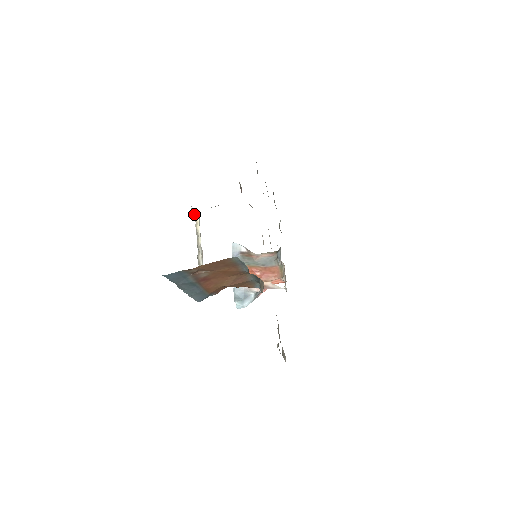
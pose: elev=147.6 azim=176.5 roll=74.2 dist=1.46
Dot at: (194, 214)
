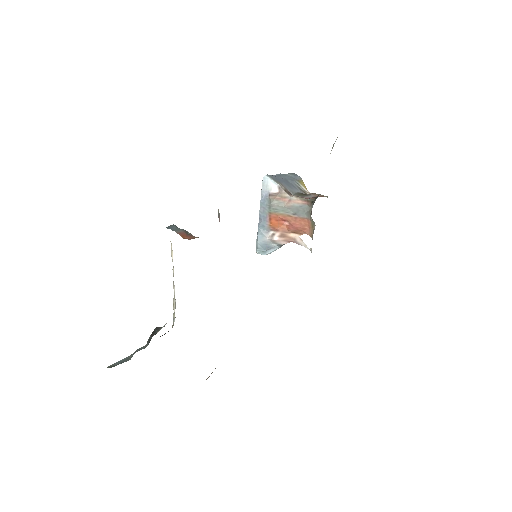
Dot at: occluded
